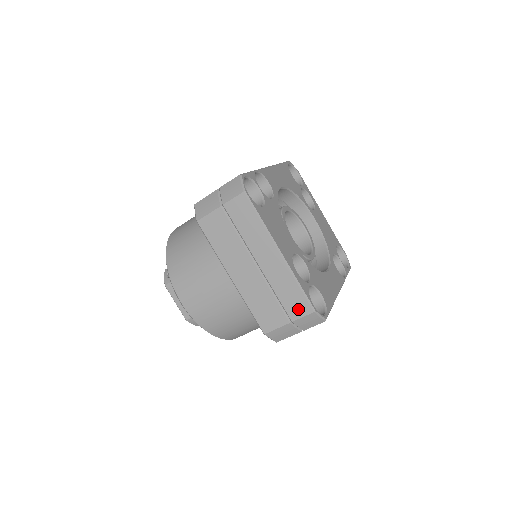
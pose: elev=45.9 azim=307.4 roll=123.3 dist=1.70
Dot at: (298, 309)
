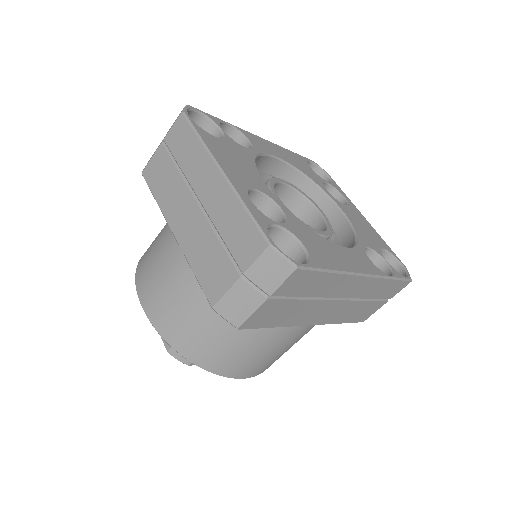
Dot at: (248, 249)
